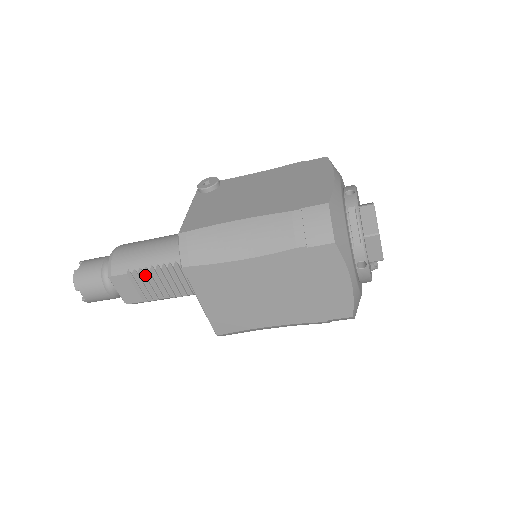
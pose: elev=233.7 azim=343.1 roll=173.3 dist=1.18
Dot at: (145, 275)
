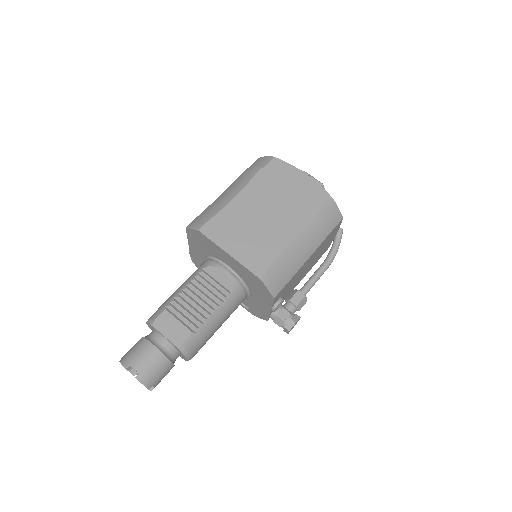
Dot at: (181, 301)
